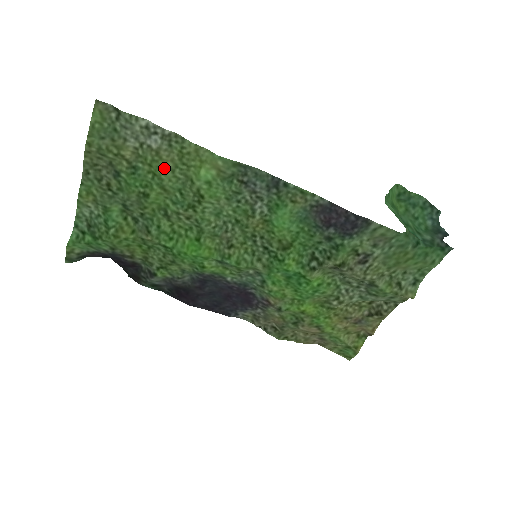
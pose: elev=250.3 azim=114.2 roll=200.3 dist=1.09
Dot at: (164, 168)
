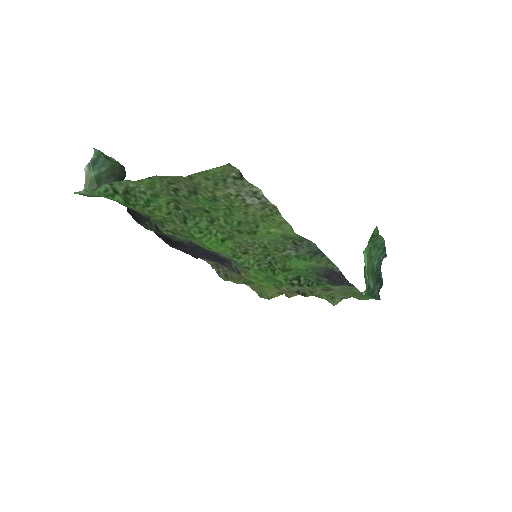
Dot at: (243, 213)
